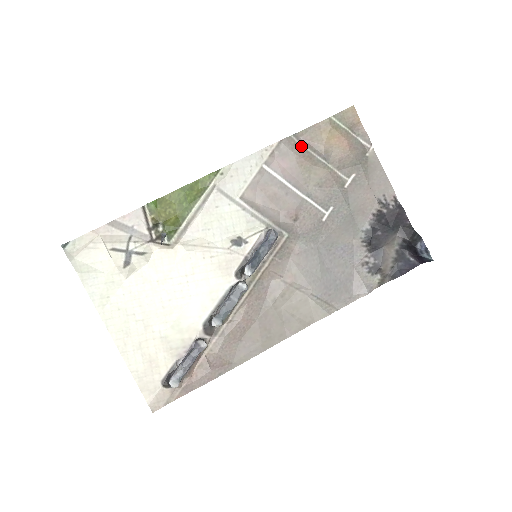
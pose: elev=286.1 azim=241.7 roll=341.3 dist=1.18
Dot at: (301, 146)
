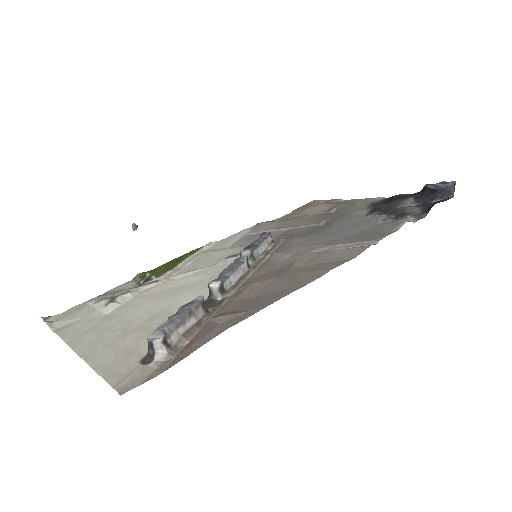
Dot at: occluded
